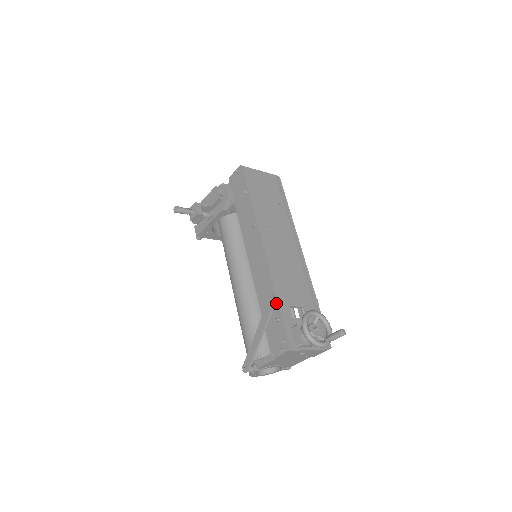
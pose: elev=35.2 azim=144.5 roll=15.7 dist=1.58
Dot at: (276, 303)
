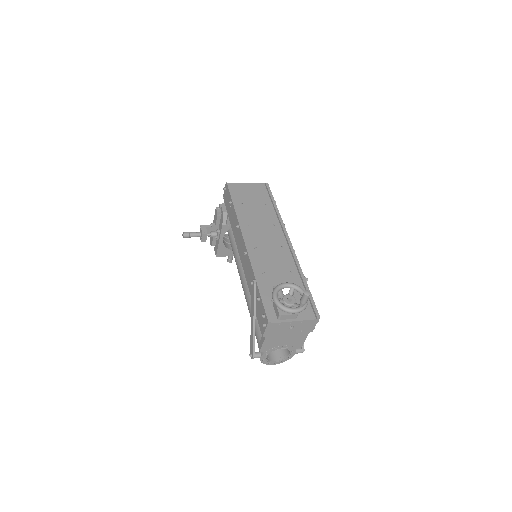
Dot at: (256, 285)
